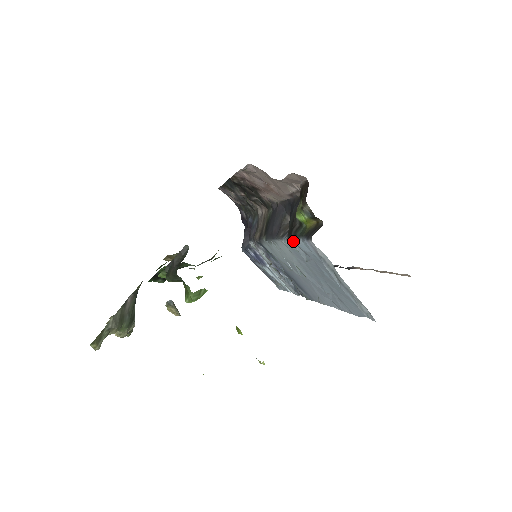
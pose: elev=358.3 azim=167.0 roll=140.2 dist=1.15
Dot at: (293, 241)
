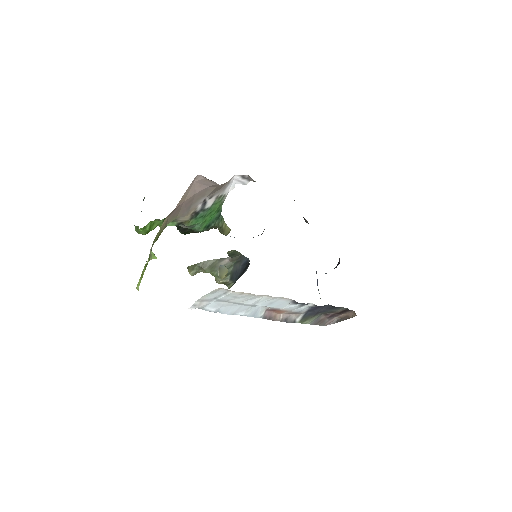
Dot at: occluded
